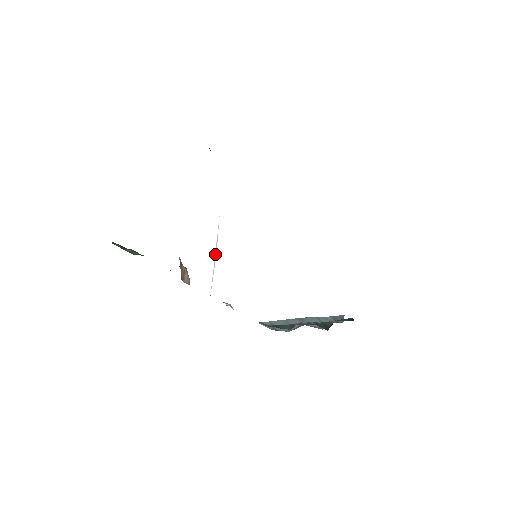
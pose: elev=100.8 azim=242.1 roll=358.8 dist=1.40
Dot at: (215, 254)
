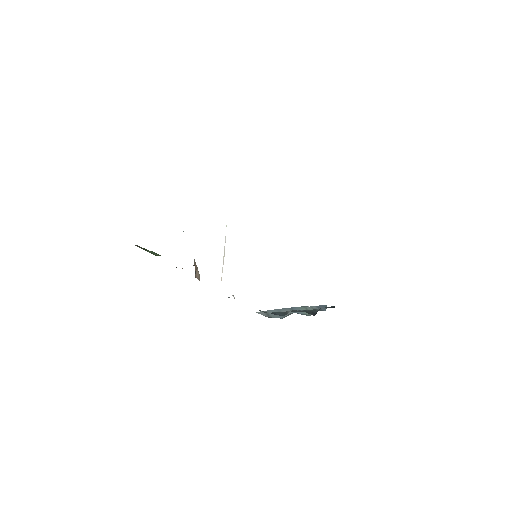
Dot at: (224, 255)
